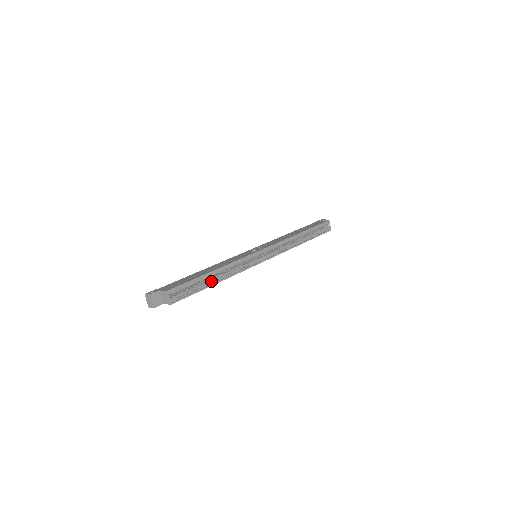
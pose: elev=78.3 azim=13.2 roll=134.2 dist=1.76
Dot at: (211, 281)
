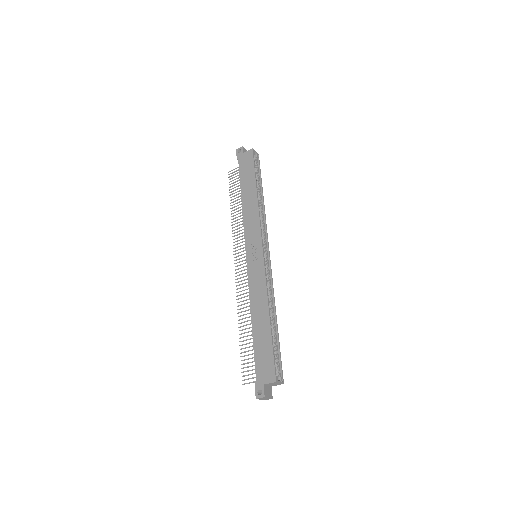
Dot at: (274, 327)
